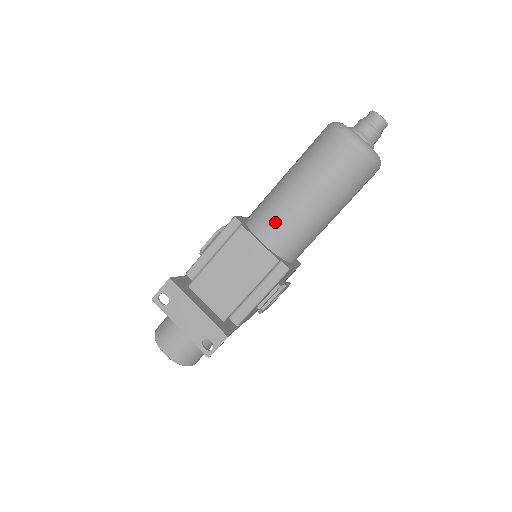
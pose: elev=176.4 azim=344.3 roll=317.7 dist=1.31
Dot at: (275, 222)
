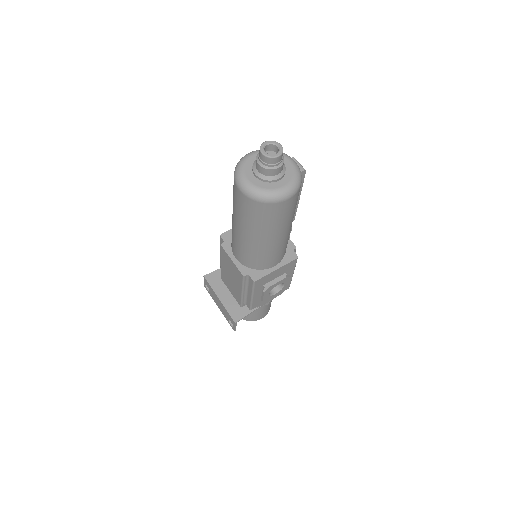
Dot at: (235, 245)
